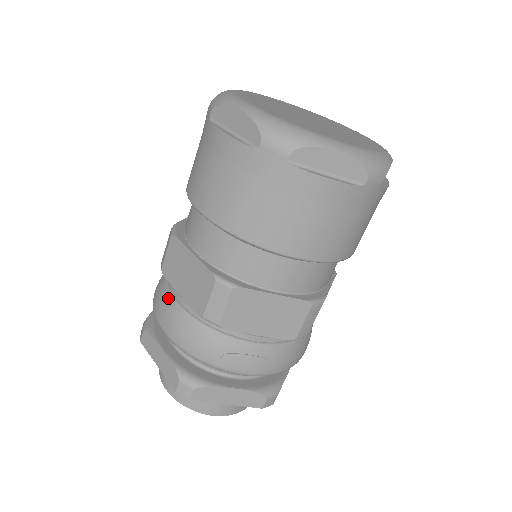
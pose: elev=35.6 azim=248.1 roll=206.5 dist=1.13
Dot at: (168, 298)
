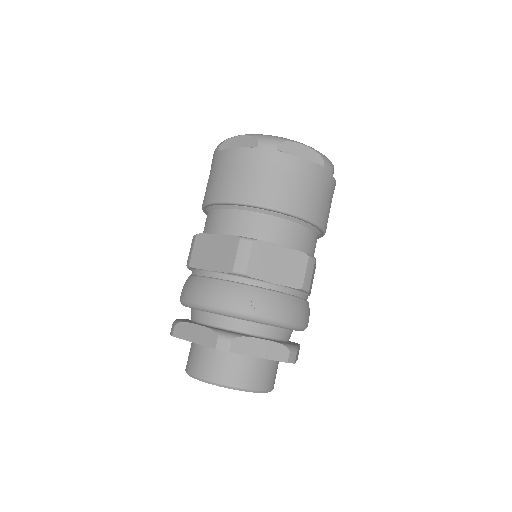
Dot at: (199, 279)
